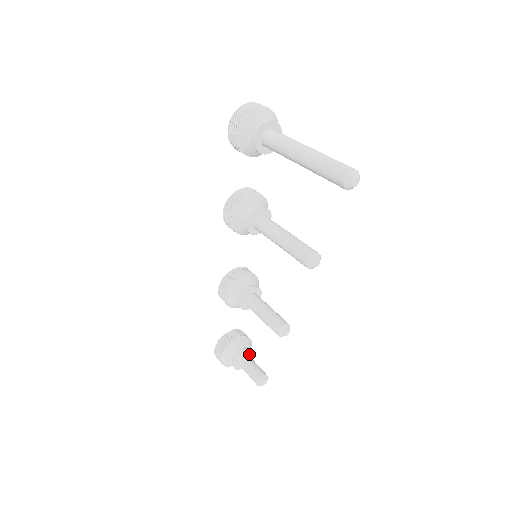
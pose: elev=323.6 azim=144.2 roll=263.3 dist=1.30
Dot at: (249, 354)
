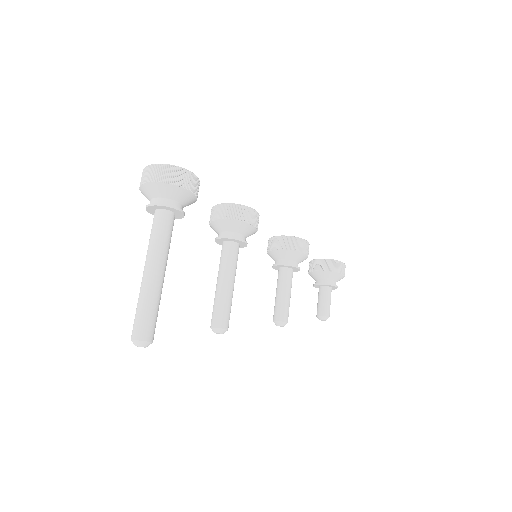
Dot at: (329, 286)
